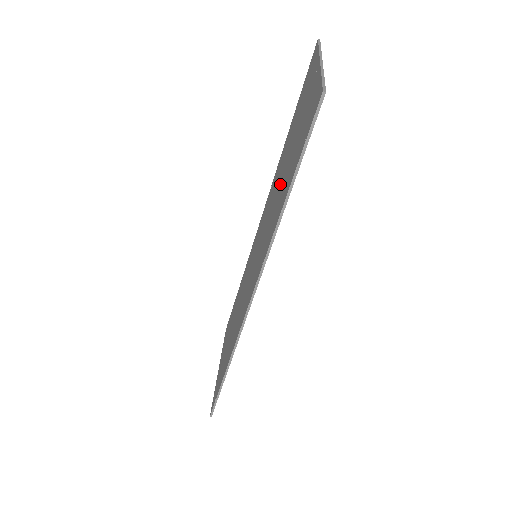
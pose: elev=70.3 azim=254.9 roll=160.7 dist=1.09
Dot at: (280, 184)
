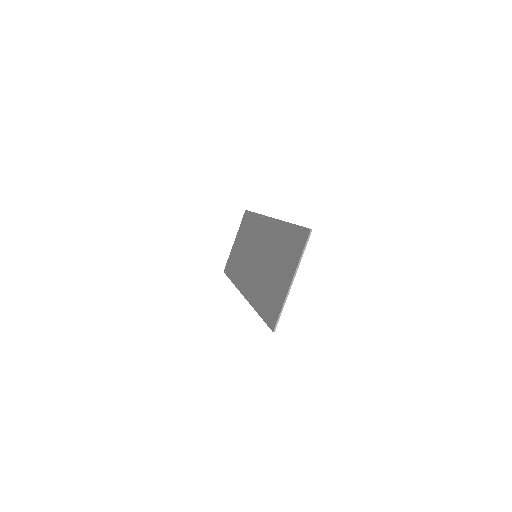
Dot at: (268, 271)
